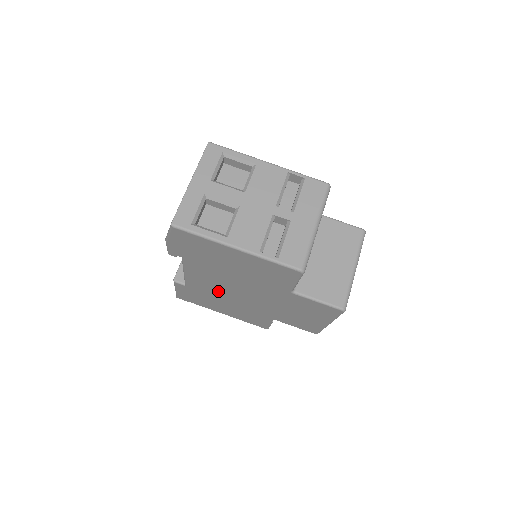
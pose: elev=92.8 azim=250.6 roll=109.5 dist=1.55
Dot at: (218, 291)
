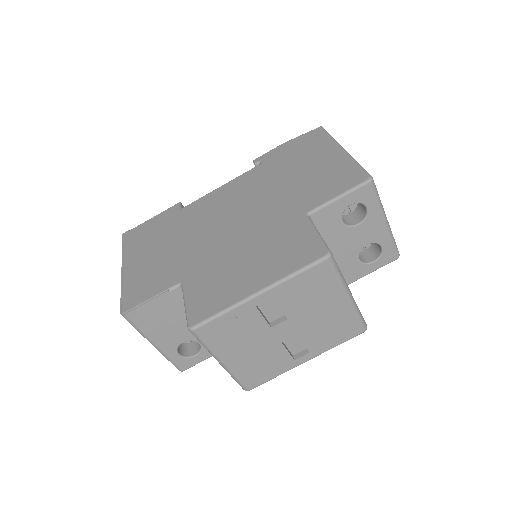
Dot at: (207, 217)
